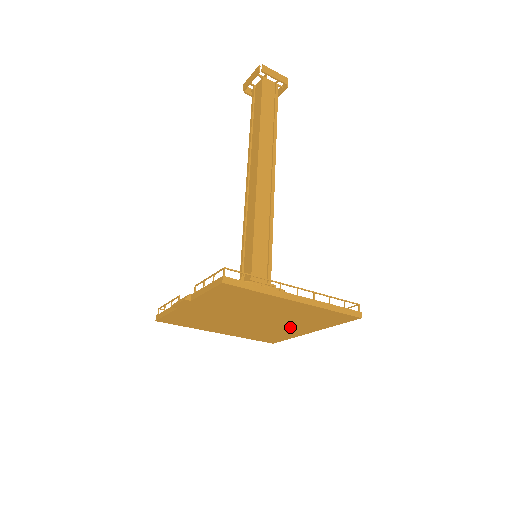
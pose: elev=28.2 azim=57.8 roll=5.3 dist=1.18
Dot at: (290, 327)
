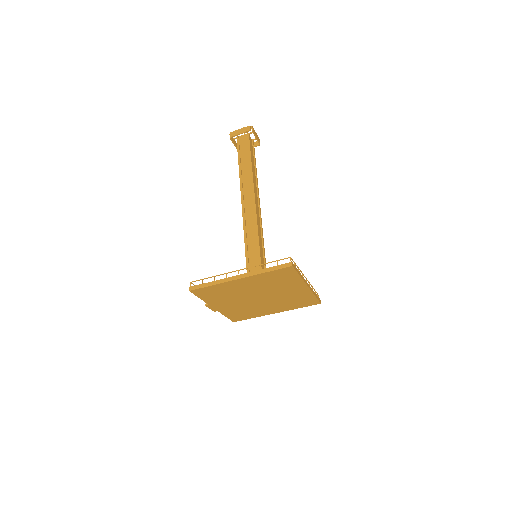
Dot at: (288, 291)
